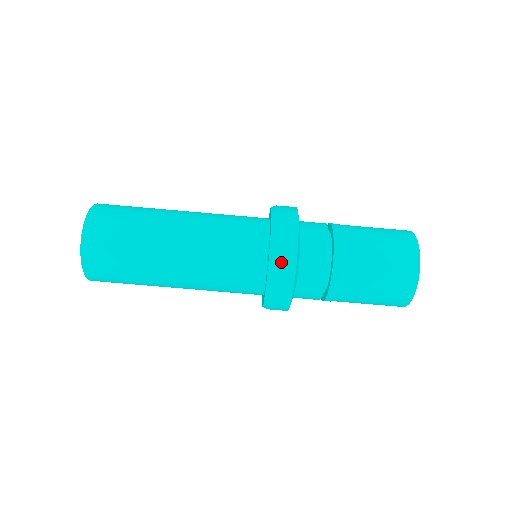
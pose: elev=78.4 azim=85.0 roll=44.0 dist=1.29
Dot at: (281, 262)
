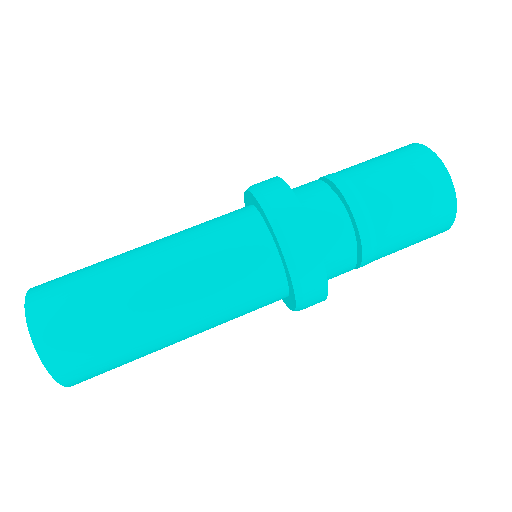
Dot at: (289, 225)
